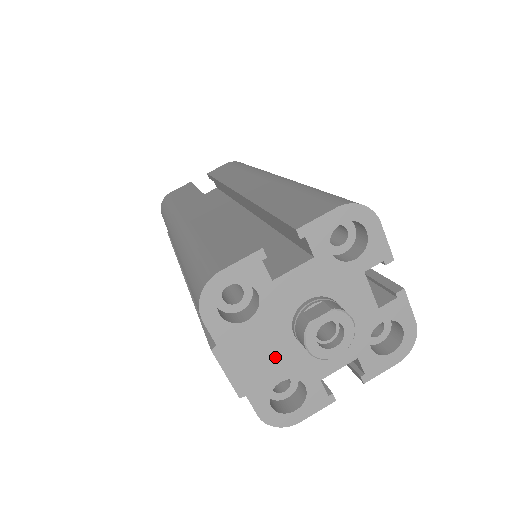
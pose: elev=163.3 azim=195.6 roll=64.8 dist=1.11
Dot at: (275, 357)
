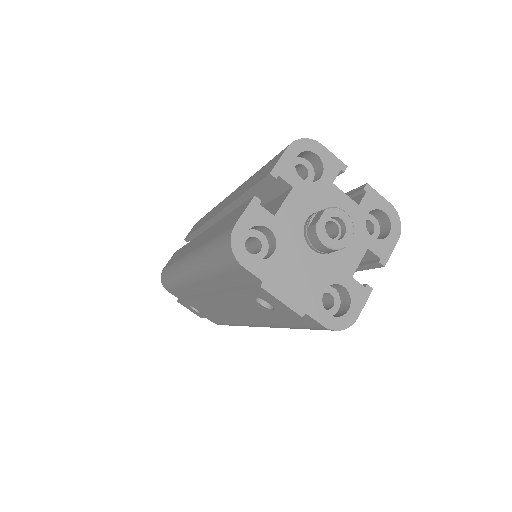
Dot at: (309, 273)
